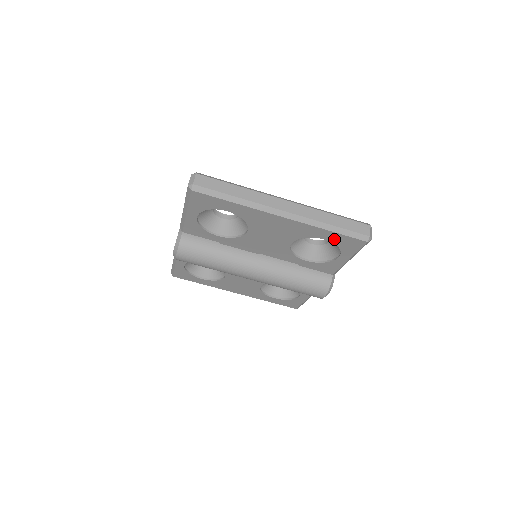
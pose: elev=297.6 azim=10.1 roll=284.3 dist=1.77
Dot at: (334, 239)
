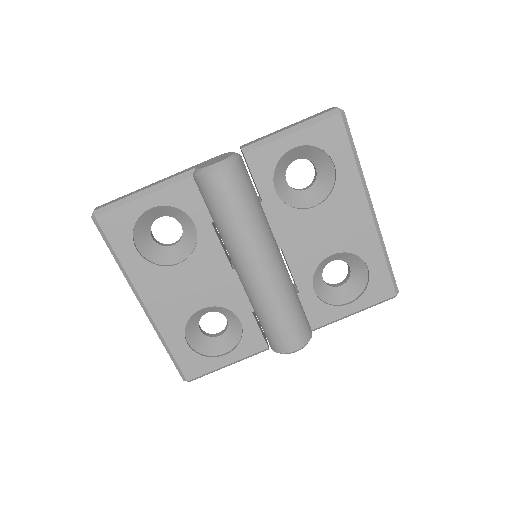
Dot at: (376, 273)
